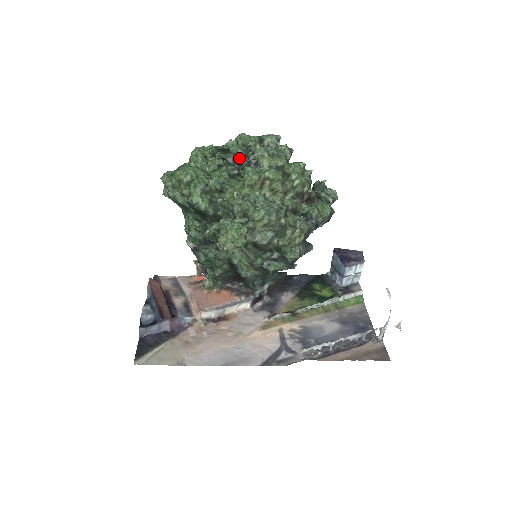
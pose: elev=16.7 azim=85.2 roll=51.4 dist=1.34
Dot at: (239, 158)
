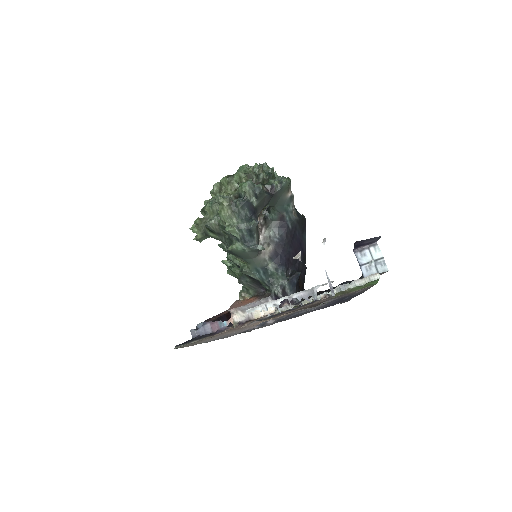
Dot at: occluded
